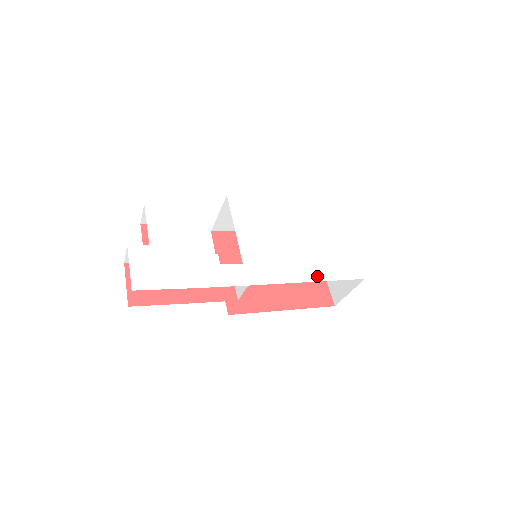
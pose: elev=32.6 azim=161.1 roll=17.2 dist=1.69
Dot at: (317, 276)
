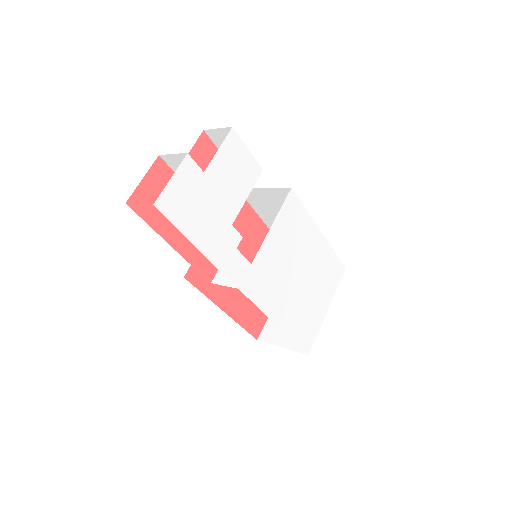
Dot at: (285, 325)
